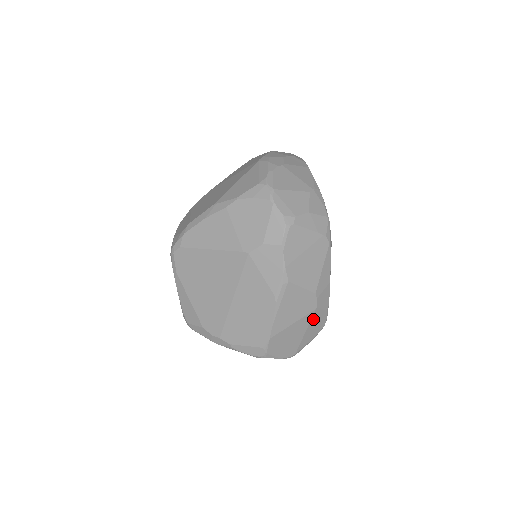
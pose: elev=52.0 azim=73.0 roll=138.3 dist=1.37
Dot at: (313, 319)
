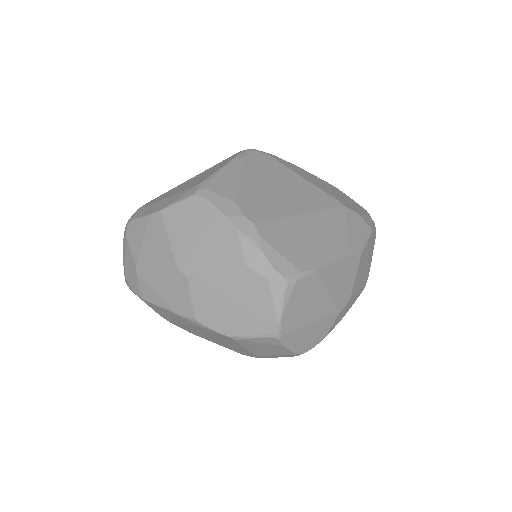
Dot at: (325, 321)
